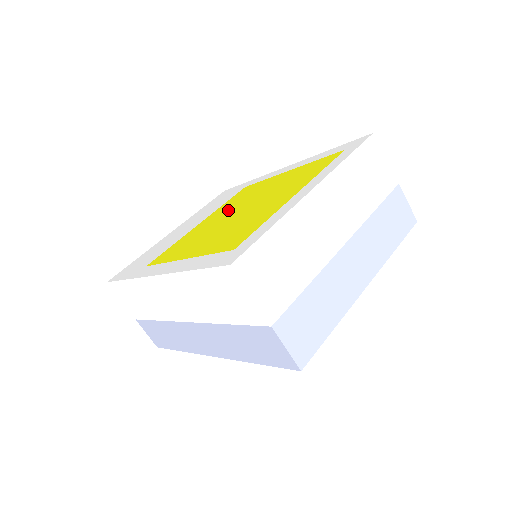
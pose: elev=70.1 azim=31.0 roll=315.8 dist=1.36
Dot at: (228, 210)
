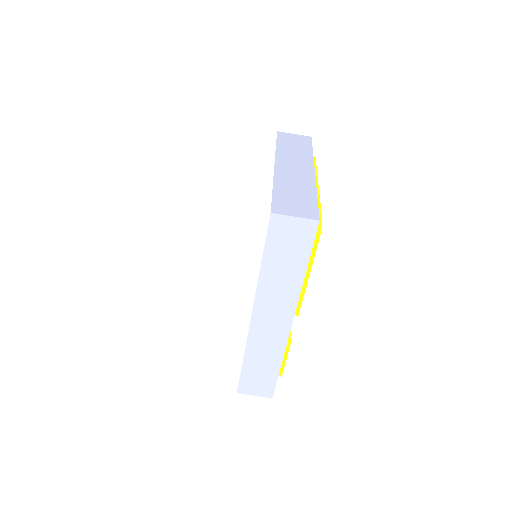
Dot at: occluded
